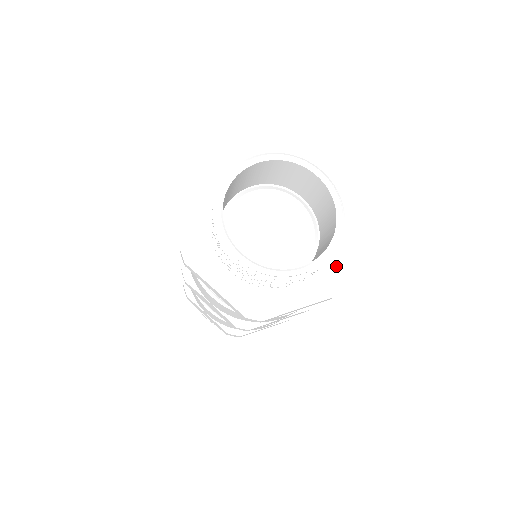
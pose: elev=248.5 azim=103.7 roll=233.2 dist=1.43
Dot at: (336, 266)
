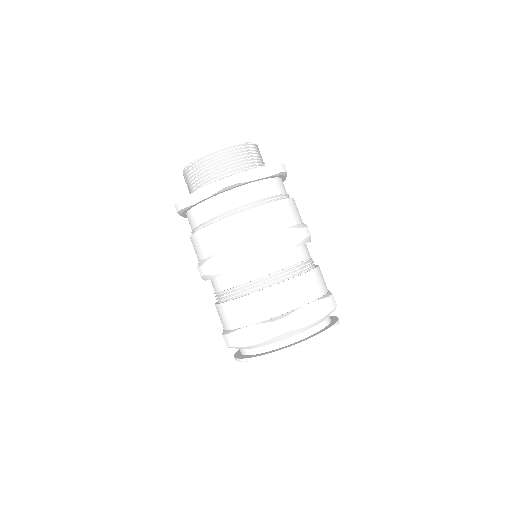
Dot at: occluded
